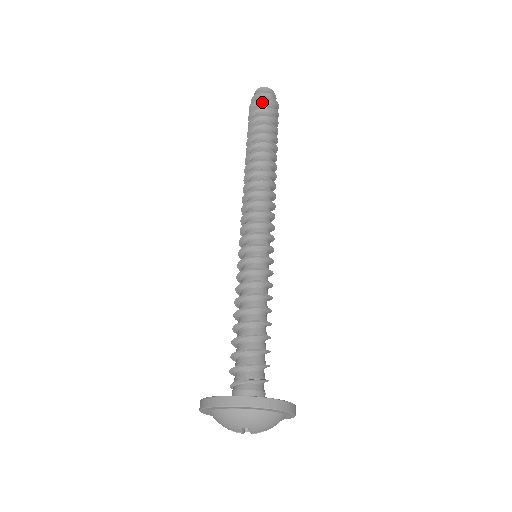
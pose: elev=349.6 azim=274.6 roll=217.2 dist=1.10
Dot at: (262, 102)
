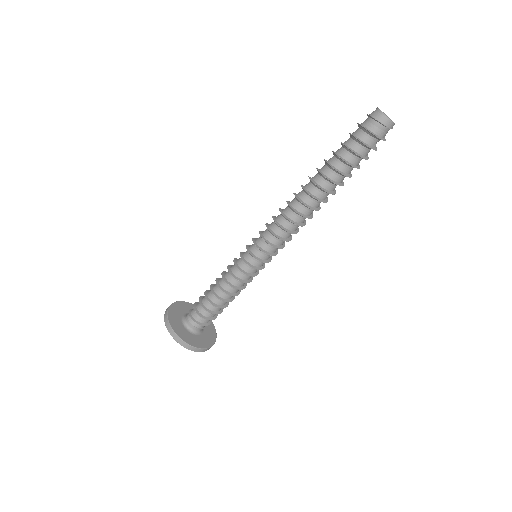
Dot at: (363, 130)
